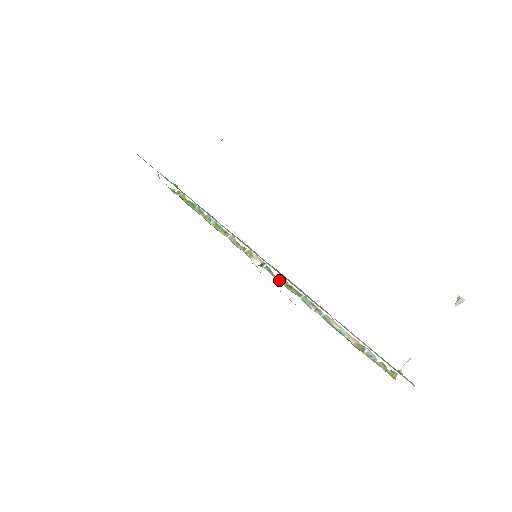
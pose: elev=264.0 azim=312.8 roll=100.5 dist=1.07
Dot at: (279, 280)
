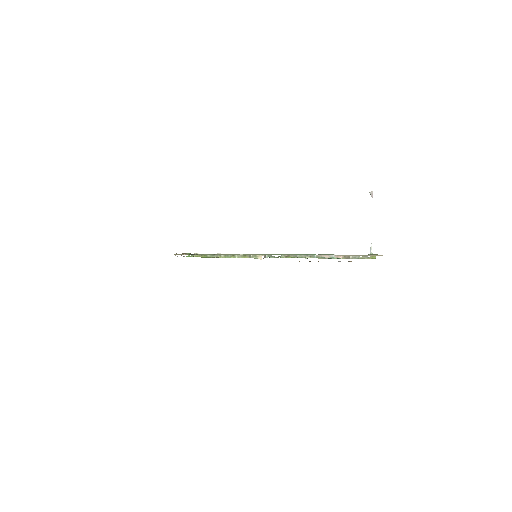
Dot at: (280, 257)
